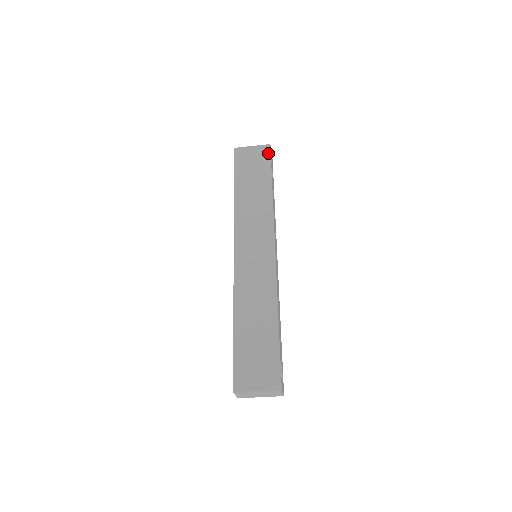
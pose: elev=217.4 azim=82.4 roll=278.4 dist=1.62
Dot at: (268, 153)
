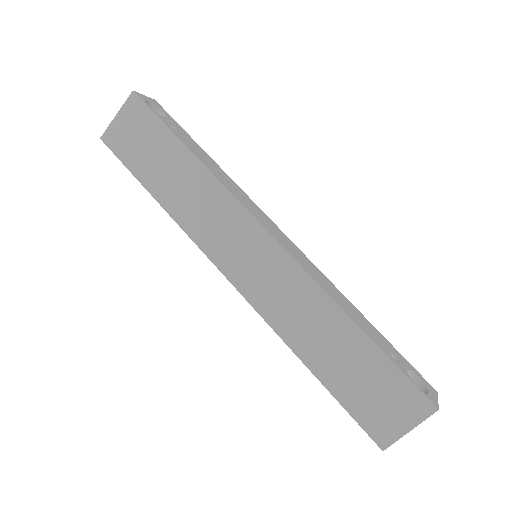
Dot at: (142, 107)
